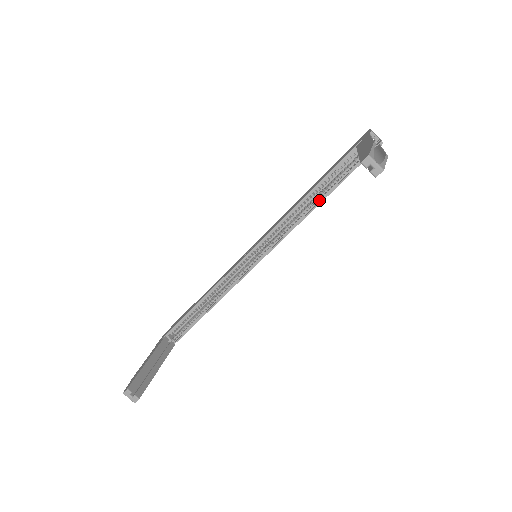
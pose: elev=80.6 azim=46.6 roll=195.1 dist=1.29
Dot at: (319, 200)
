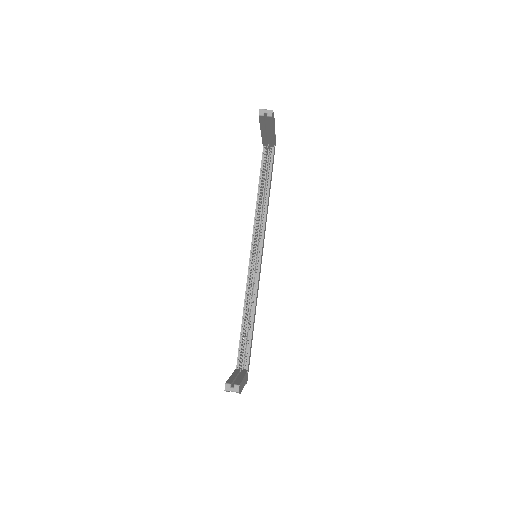
Dot at: (267, 192)
